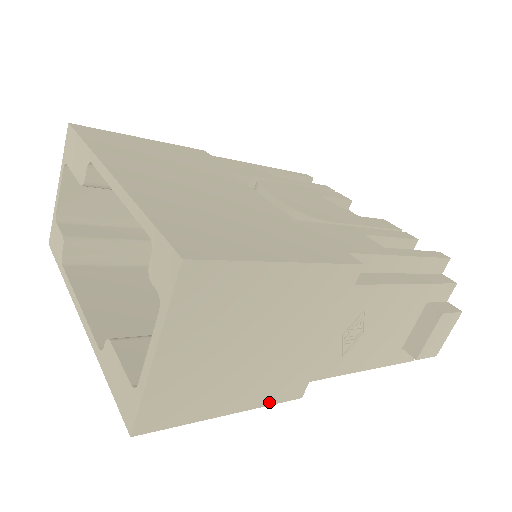
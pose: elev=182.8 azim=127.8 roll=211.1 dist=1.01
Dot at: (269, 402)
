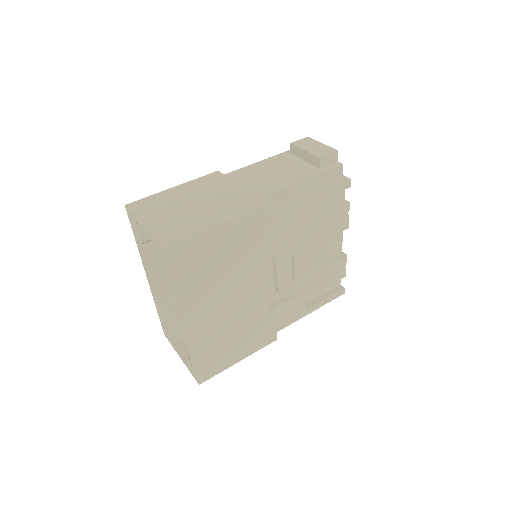
Dot at: occluded
